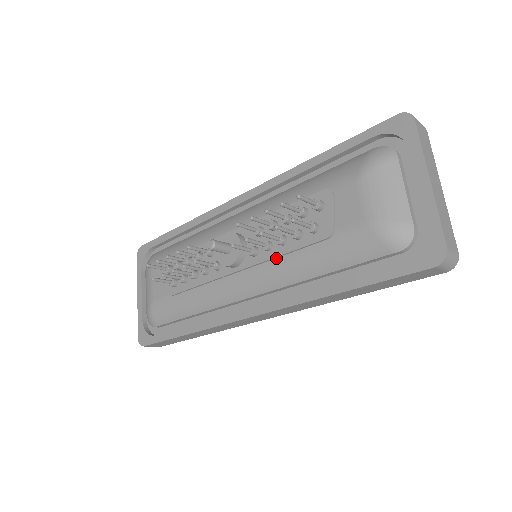
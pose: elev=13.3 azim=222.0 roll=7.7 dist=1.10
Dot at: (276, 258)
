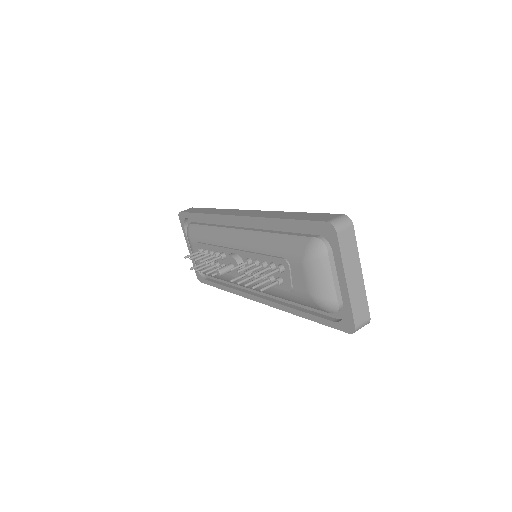
Dot at: occluded
